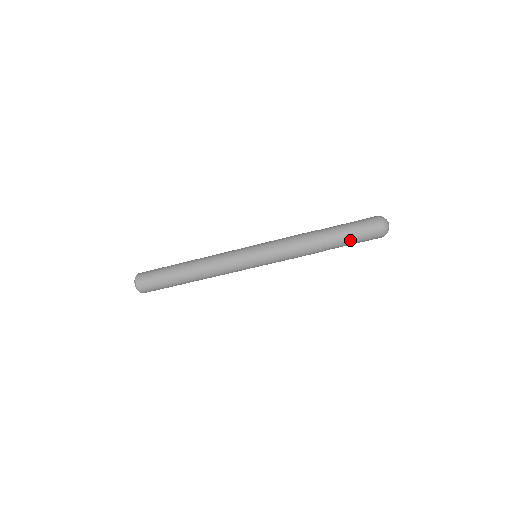
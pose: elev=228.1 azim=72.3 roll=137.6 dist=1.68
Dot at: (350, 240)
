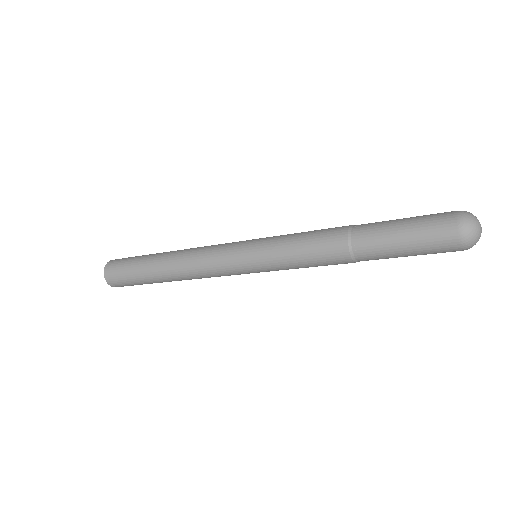
Dot at: occluded
